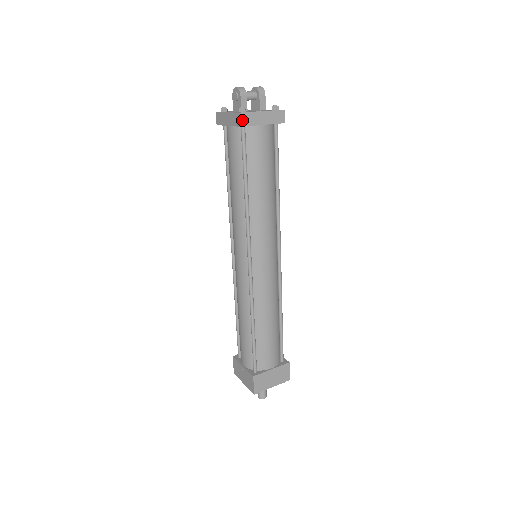
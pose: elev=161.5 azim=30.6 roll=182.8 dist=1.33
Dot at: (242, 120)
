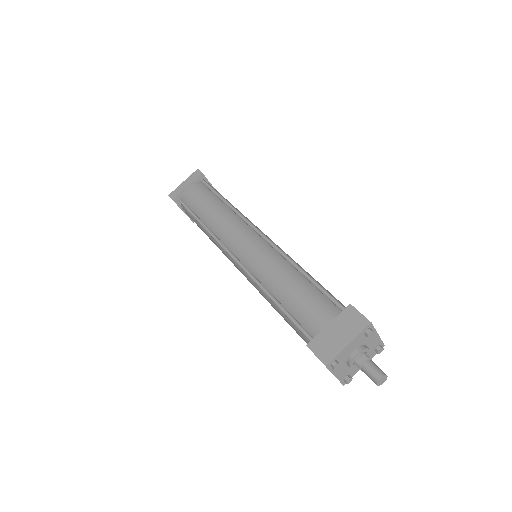
Dot at: (172, 197)
